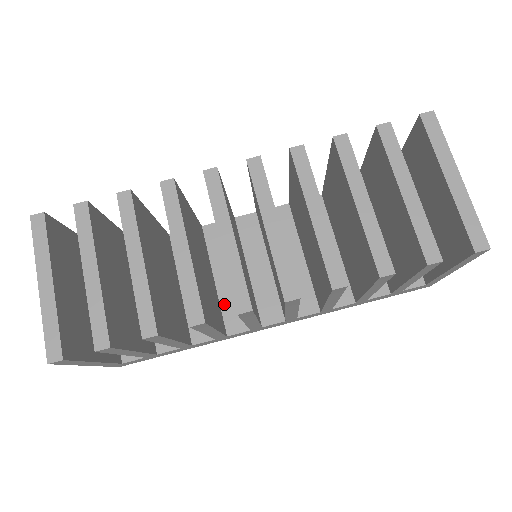
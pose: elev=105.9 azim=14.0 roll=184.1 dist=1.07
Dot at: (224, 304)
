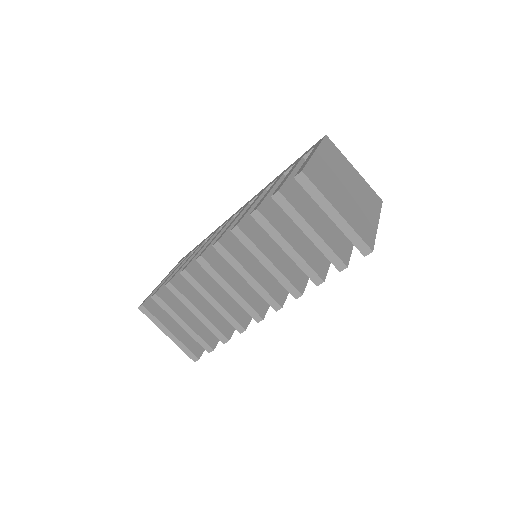
Dot at: occluded
